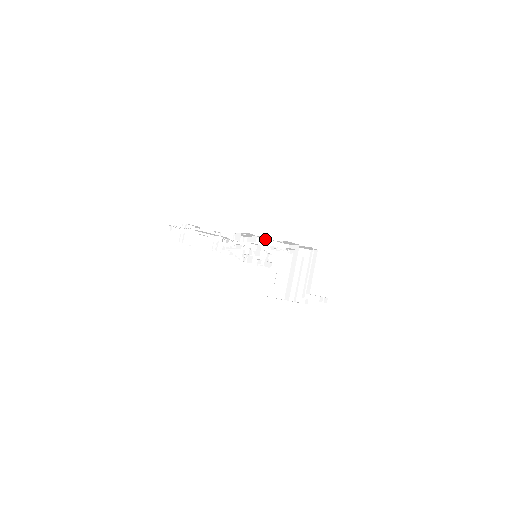
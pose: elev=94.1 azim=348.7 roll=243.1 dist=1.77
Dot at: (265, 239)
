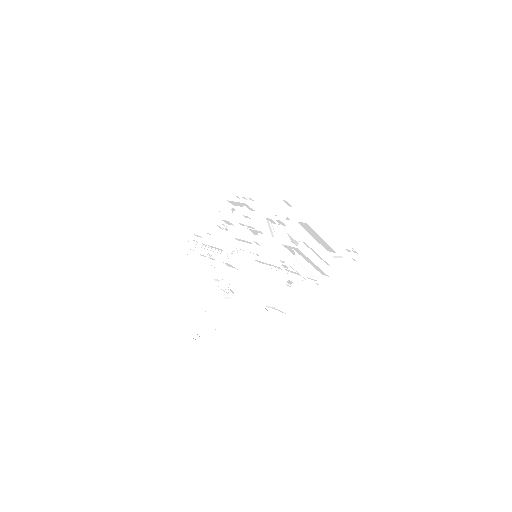
Dot at: (289, 303)
